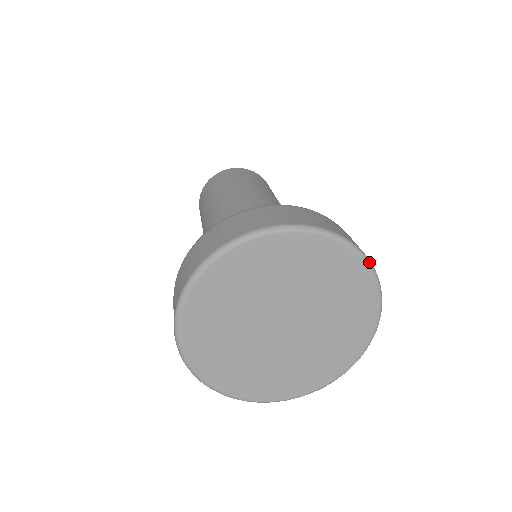
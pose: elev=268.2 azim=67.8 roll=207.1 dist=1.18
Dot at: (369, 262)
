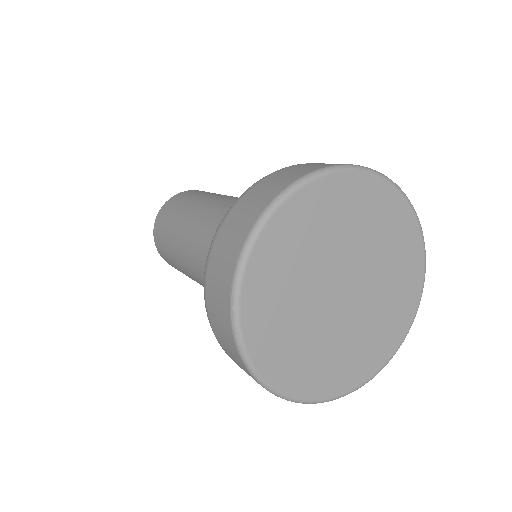
Dot at: (394, 183)
